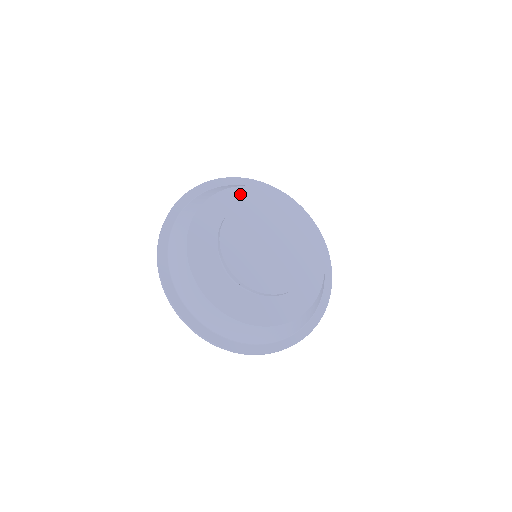
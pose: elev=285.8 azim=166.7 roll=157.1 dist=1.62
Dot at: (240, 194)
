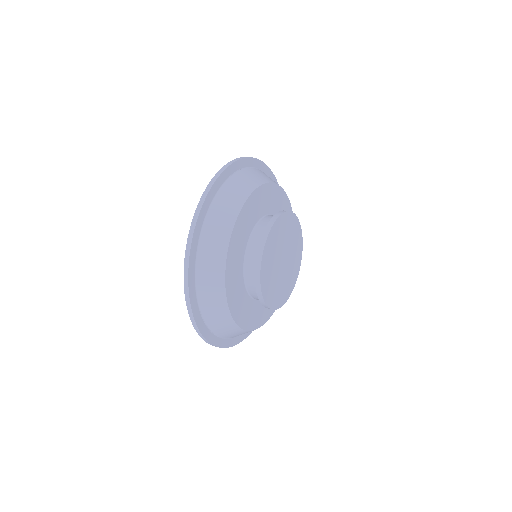
Dot at: (276, 193)
